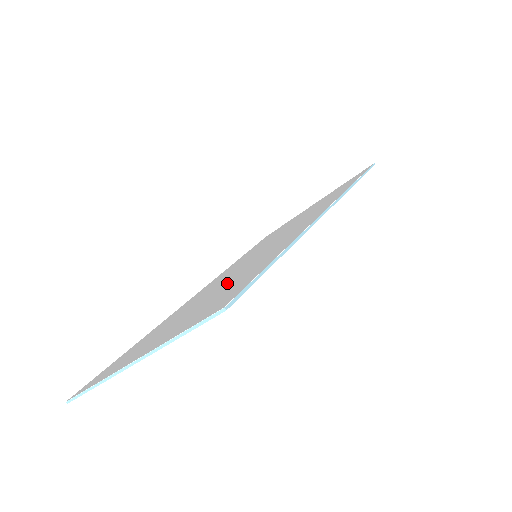
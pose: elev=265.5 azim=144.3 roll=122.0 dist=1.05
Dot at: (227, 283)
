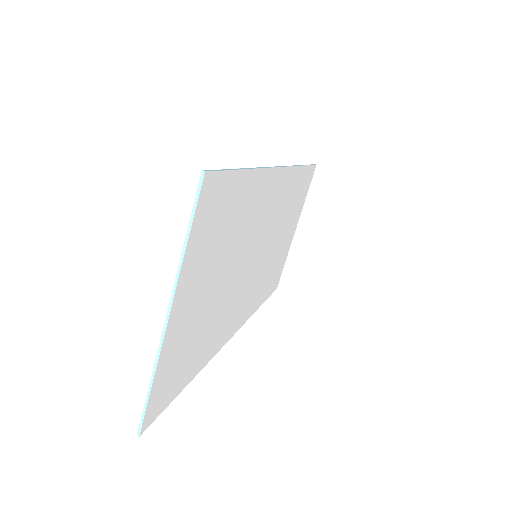
Dot at: (230, 251)
